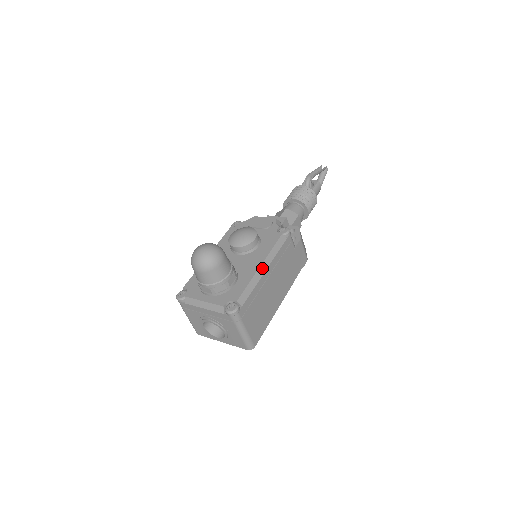
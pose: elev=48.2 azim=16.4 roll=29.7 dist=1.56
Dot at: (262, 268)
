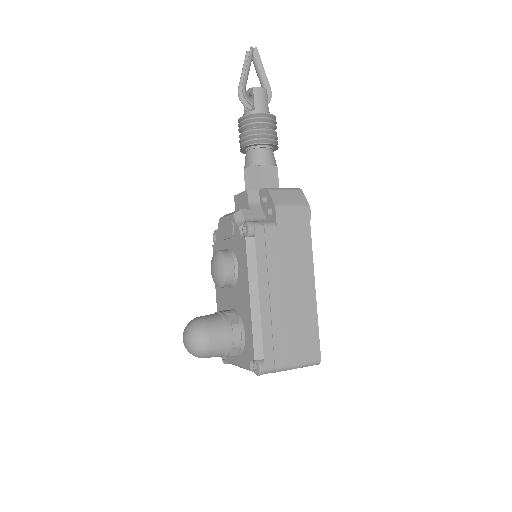
Dot at: (253, 300)
